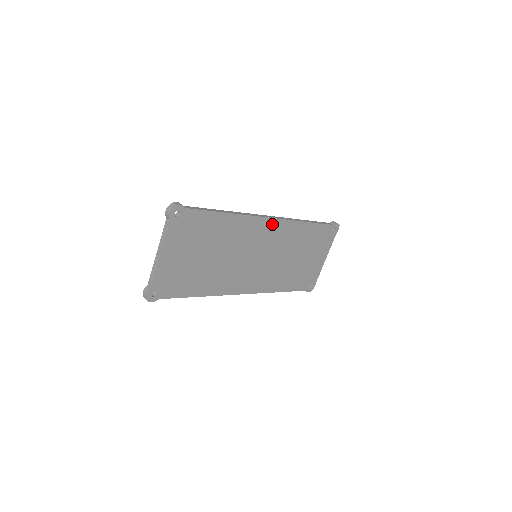
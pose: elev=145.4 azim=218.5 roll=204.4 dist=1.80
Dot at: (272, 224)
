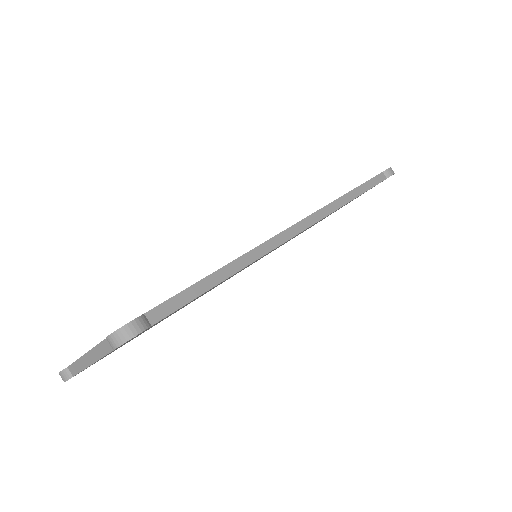
Dot at: occluded
